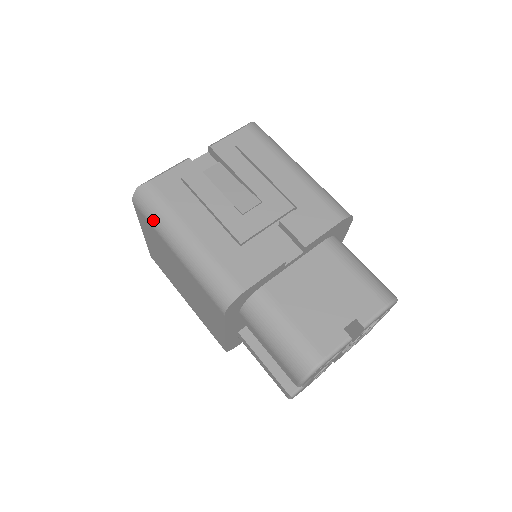
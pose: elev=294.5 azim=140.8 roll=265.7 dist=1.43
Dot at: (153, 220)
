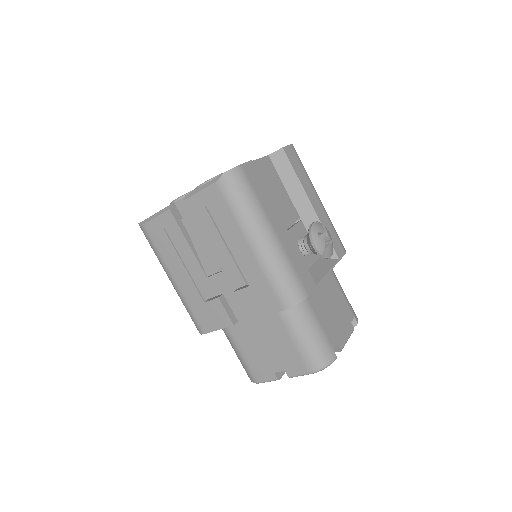
Dot at: occluded
